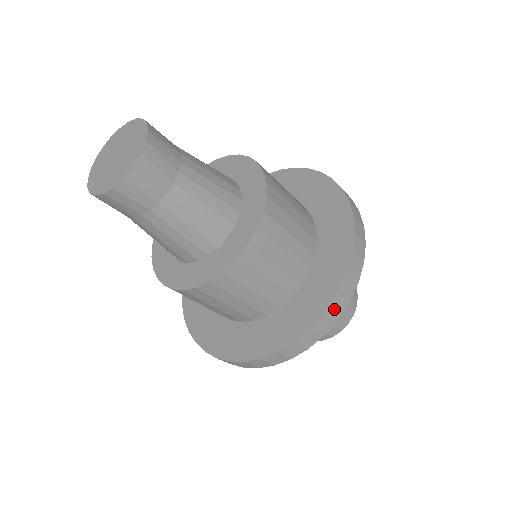
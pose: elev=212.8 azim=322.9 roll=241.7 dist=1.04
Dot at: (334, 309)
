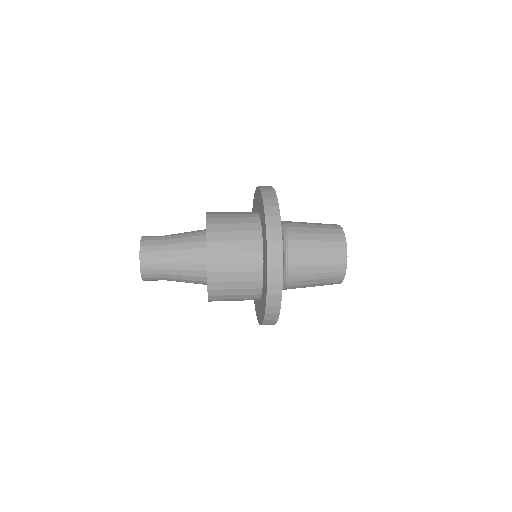
Dot at: (269, 318)
